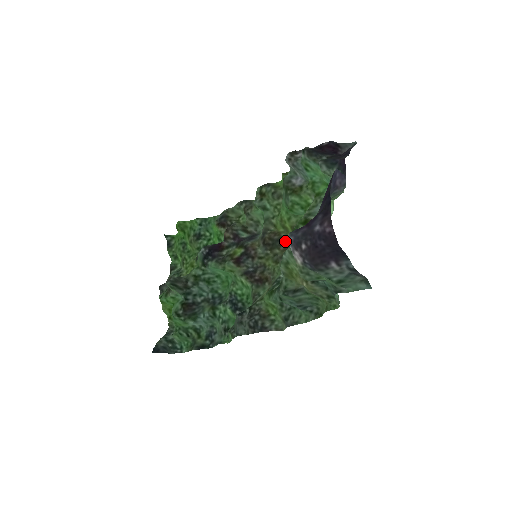
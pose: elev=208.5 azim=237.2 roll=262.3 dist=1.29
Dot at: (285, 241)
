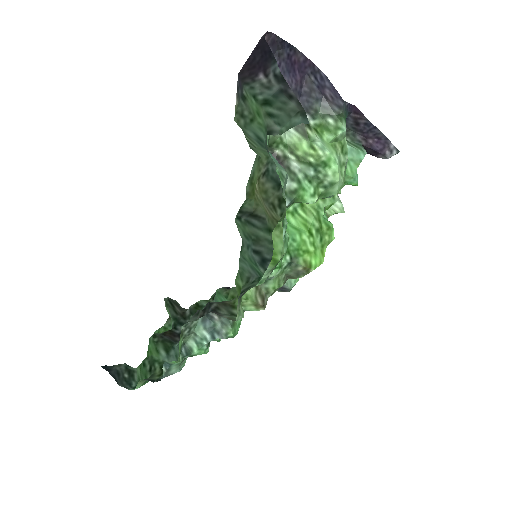
Dot at: occluded
